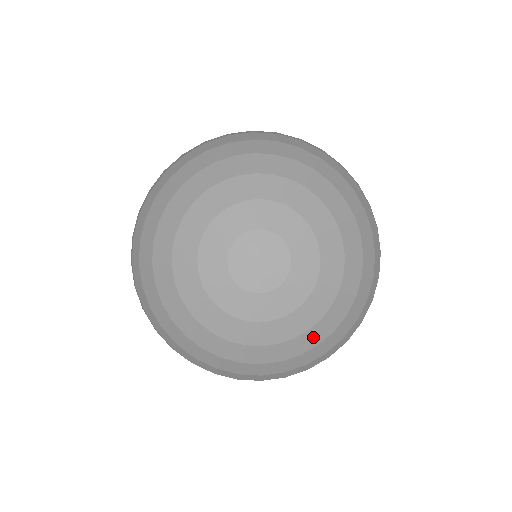
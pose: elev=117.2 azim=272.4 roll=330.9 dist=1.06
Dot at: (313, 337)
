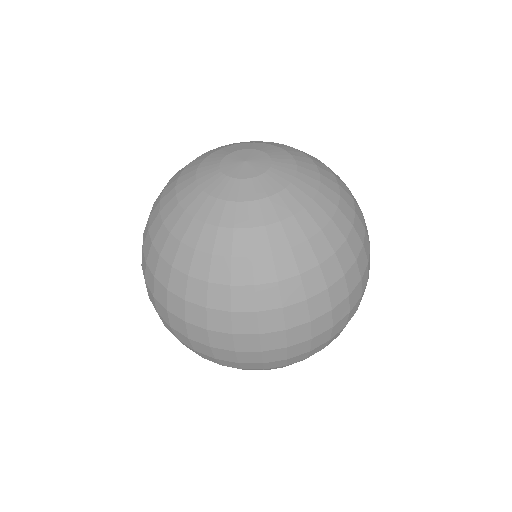
Dot at: (250, 242)
